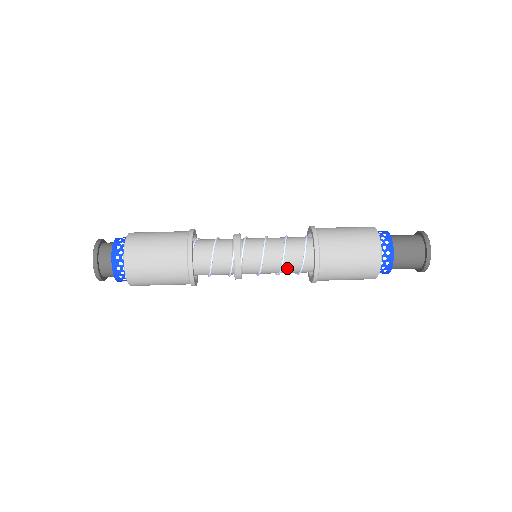
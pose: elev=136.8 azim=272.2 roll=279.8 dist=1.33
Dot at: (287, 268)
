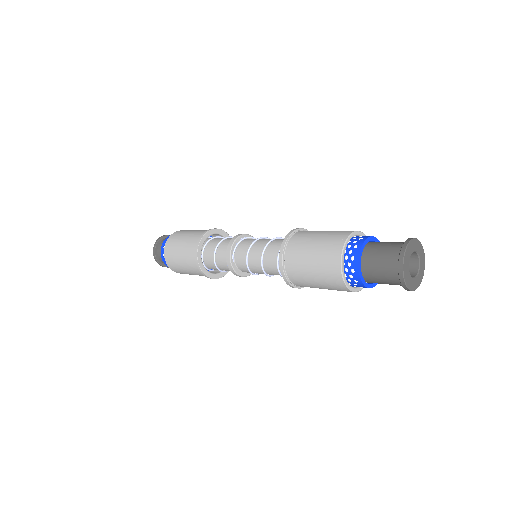
Dot at: (268, 268)
